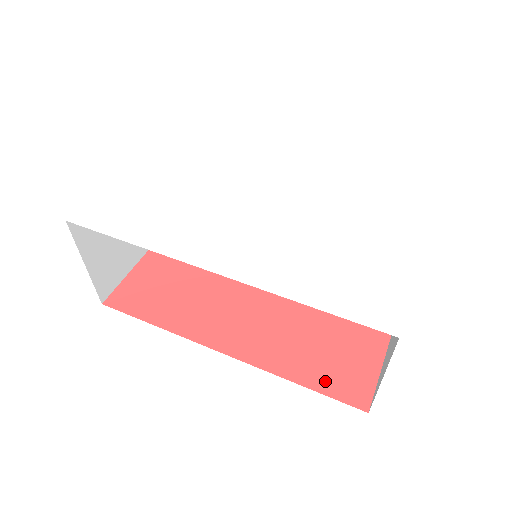
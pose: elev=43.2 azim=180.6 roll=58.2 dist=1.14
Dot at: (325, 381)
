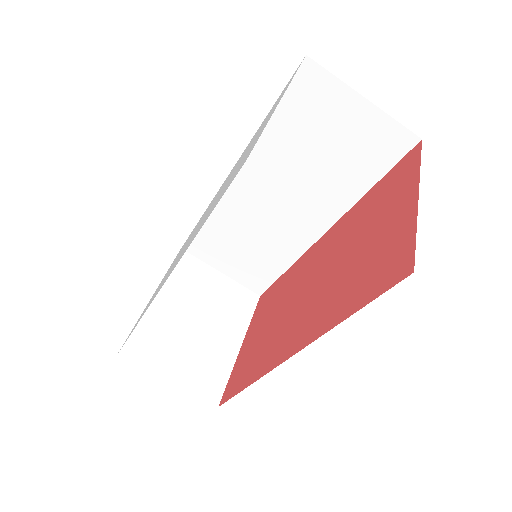
Dot at: (368, 291)
